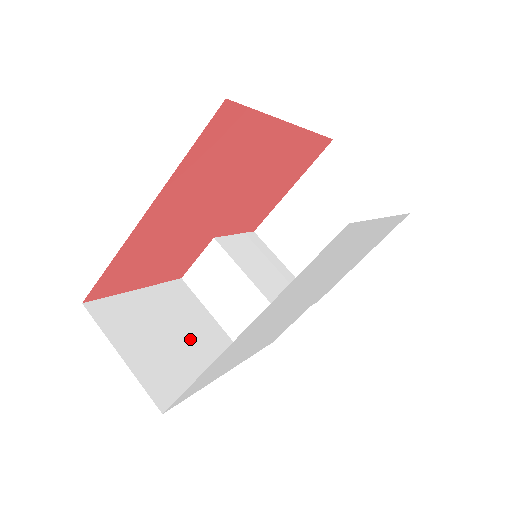
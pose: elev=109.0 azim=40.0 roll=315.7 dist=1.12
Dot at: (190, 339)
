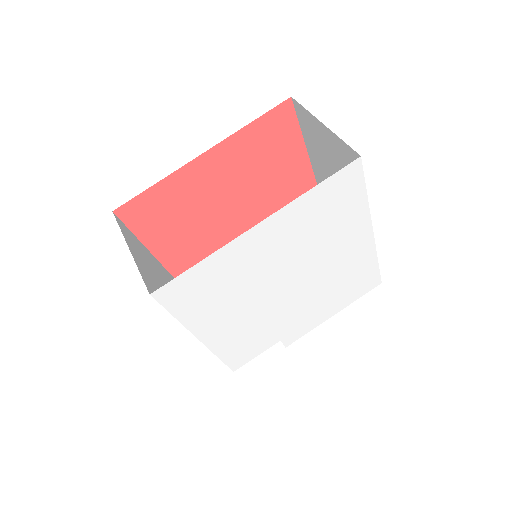
Dot at: occluded
